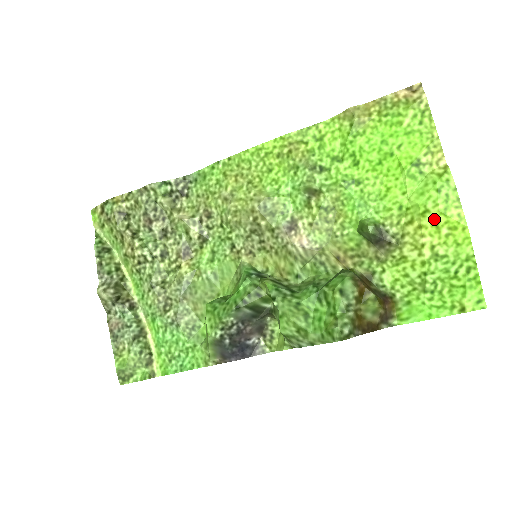
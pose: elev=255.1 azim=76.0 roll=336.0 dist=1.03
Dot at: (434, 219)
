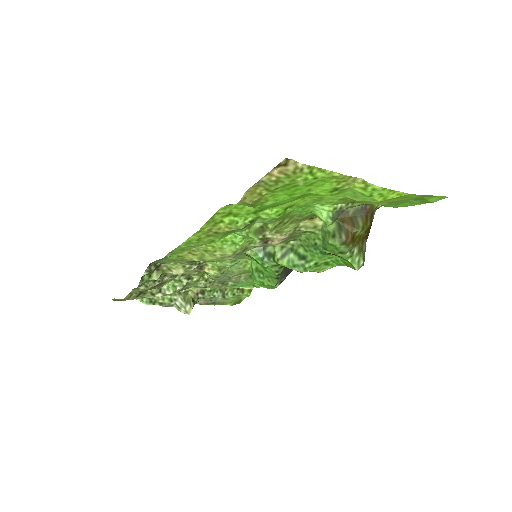
Dot at: occluded
